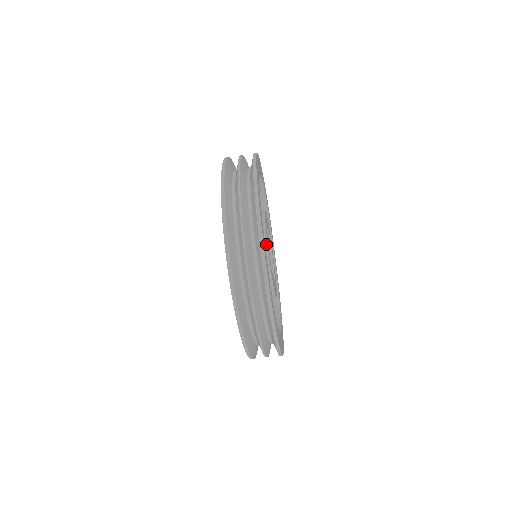
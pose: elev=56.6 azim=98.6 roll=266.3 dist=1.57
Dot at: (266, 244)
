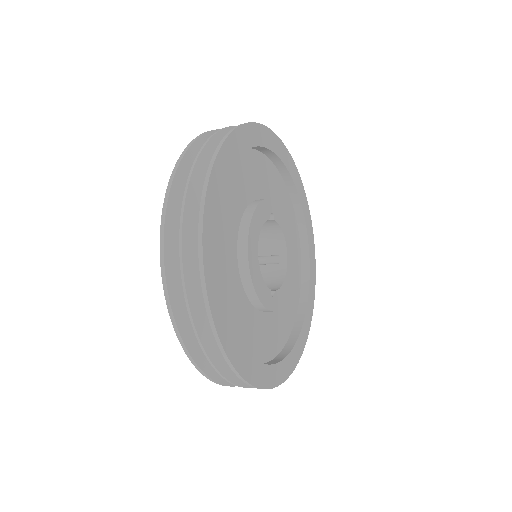
Dot at: (255, 296)
